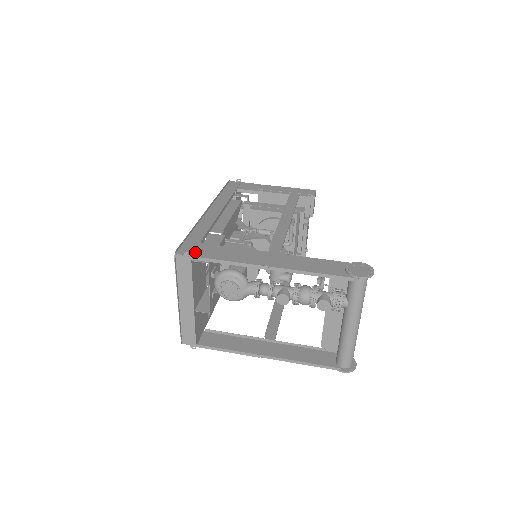
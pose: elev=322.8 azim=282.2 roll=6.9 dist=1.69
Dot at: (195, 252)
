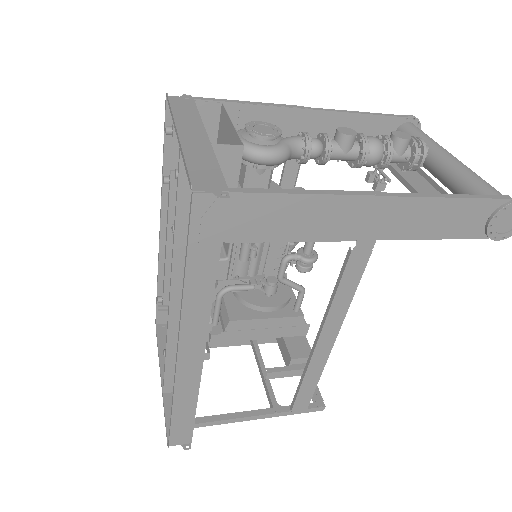
Dot at: occluded
